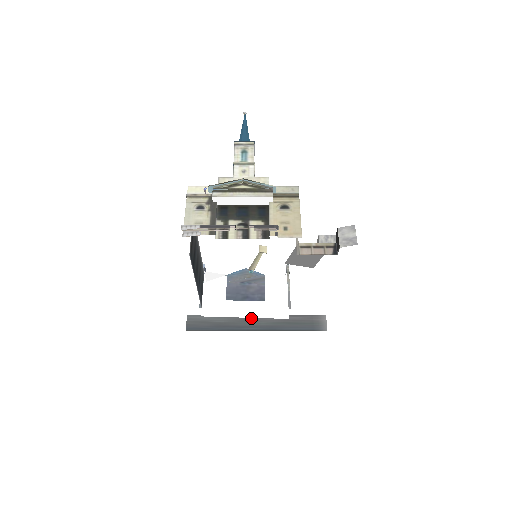
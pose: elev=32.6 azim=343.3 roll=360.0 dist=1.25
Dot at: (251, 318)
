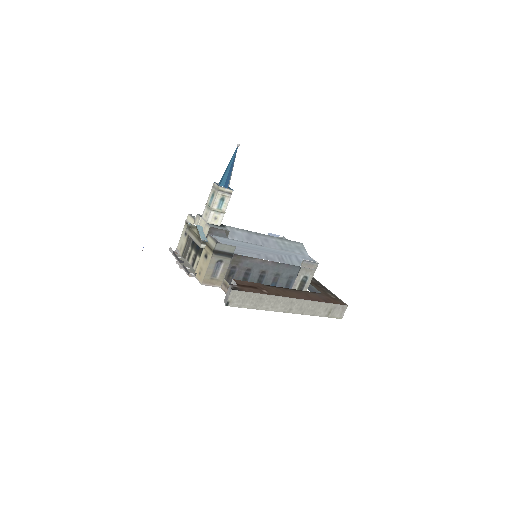
Dot at: occluded
